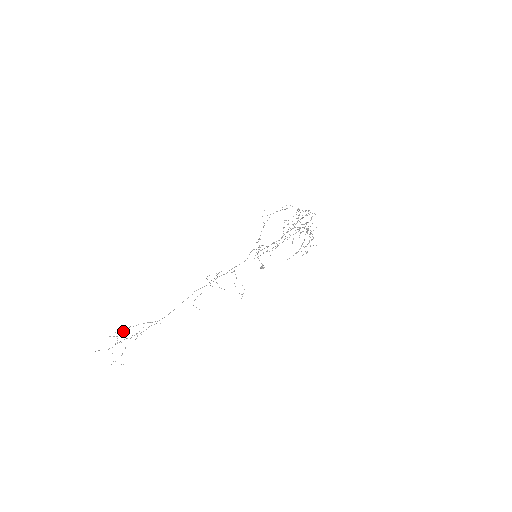
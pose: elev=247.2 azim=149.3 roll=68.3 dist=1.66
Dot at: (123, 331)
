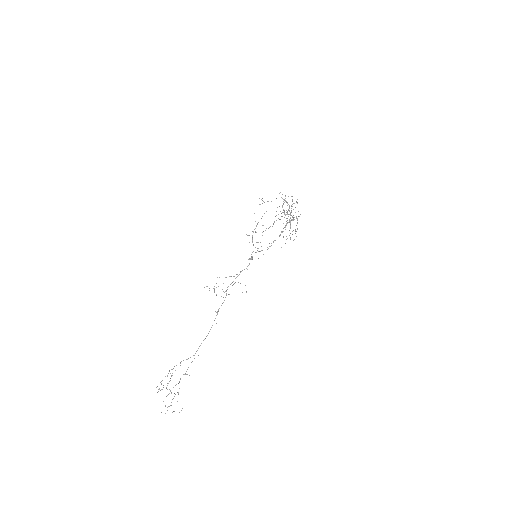
Dot at: occluded
